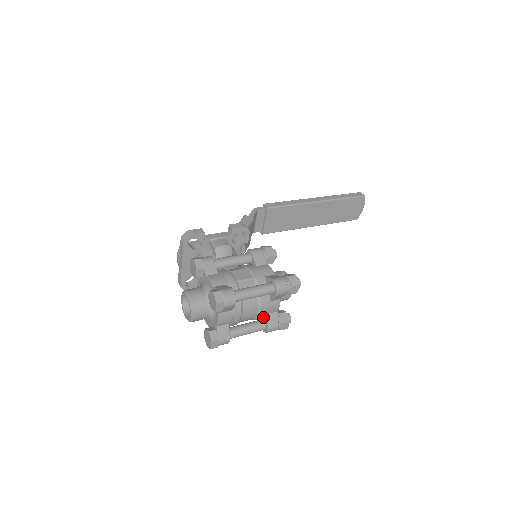
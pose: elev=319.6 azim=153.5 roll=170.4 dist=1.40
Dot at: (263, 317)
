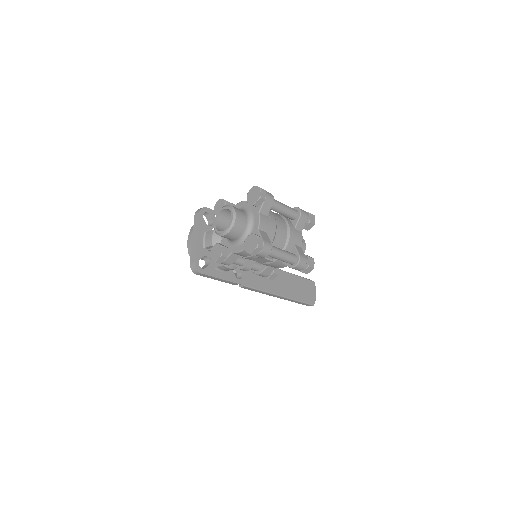
Dot at: (291, 249)
